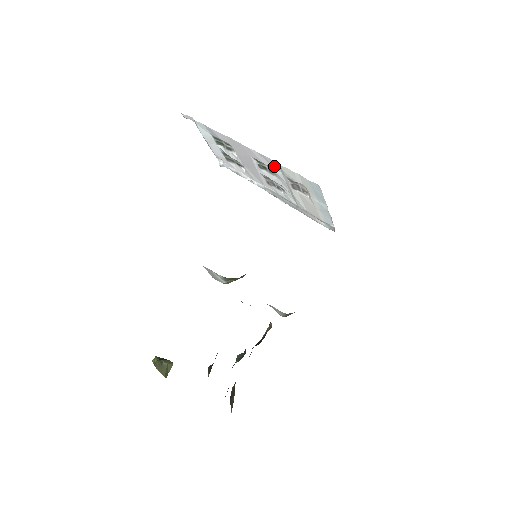
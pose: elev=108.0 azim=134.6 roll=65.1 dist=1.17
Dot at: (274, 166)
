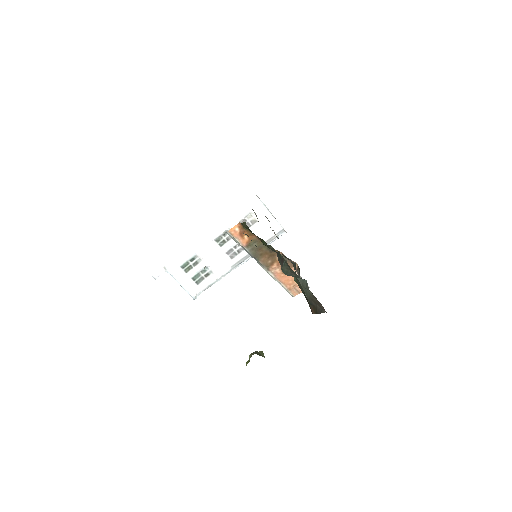
Dot at: (228, 225)
